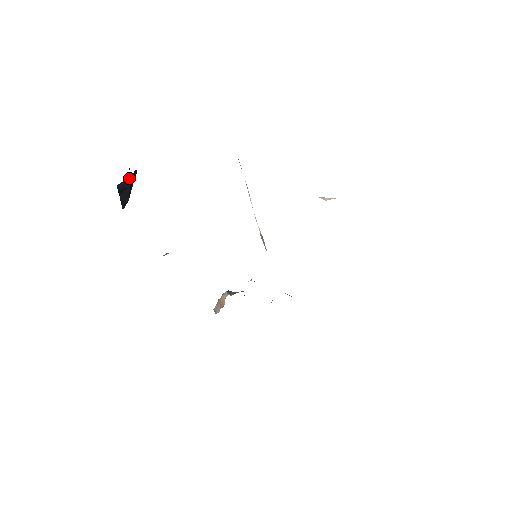
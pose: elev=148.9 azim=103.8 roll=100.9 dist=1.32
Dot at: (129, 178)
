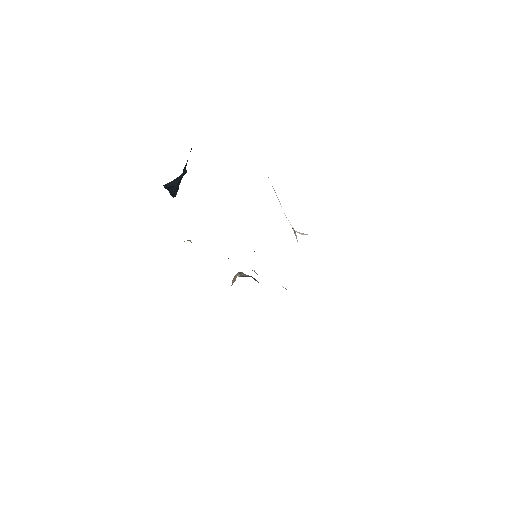
Dot at: (175, 180)
